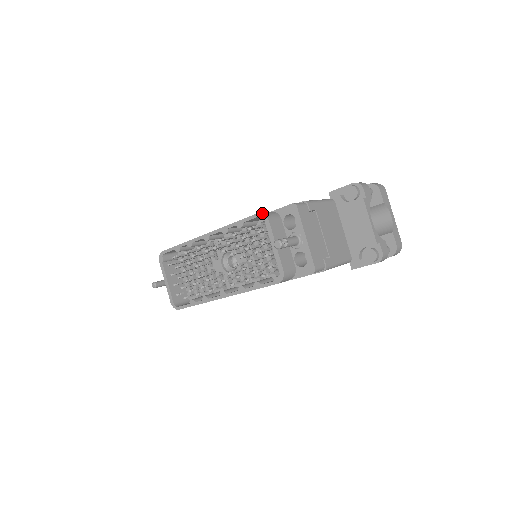
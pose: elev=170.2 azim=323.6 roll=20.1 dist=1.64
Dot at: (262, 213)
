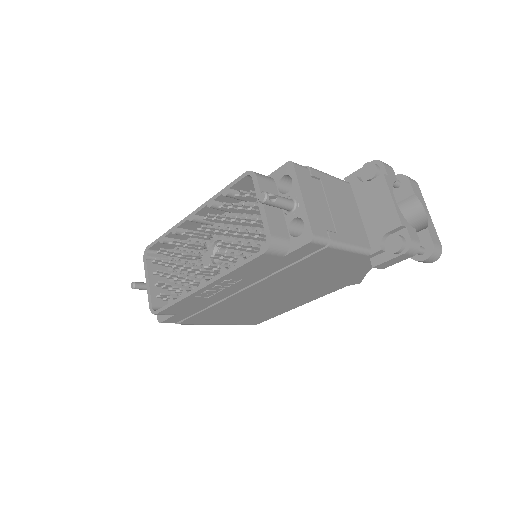
Dot at: occluded
